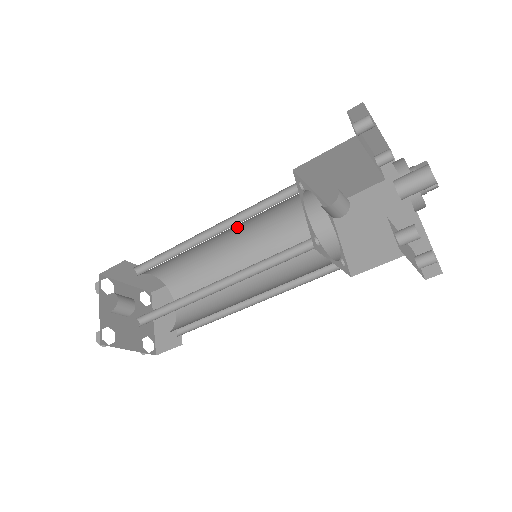
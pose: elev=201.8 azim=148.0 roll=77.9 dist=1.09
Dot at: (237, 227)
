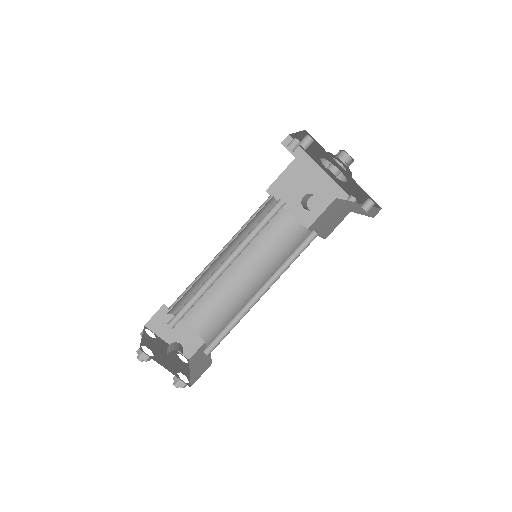
Dot at: occluded
